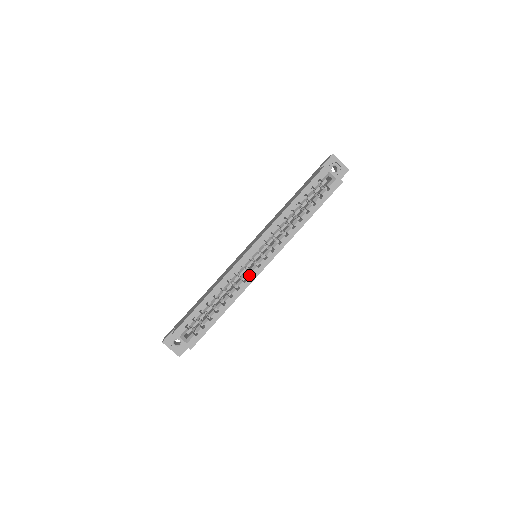
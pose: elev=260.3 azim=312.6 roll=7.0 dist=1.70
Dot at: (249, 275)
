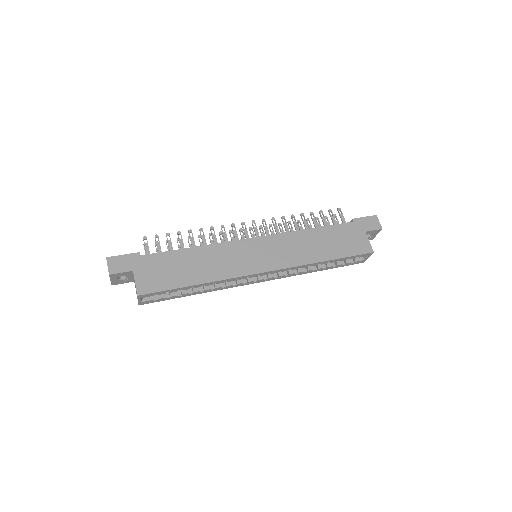
Dot at: (242, 283)
